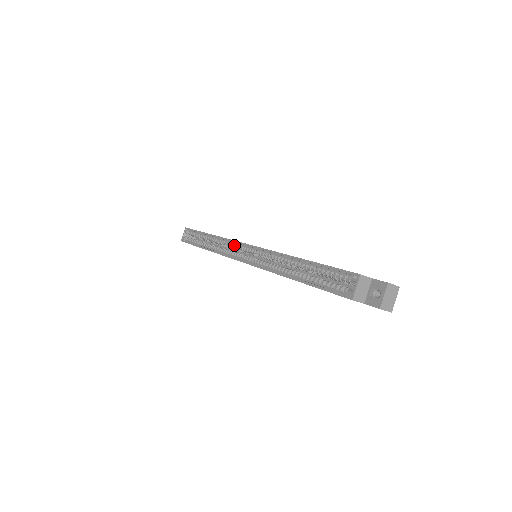
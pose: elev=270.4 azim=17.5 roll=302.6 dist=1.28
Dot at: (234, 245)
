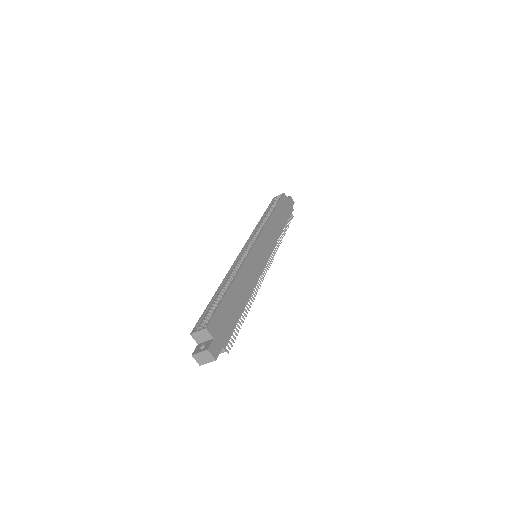
Dot at: occluded
